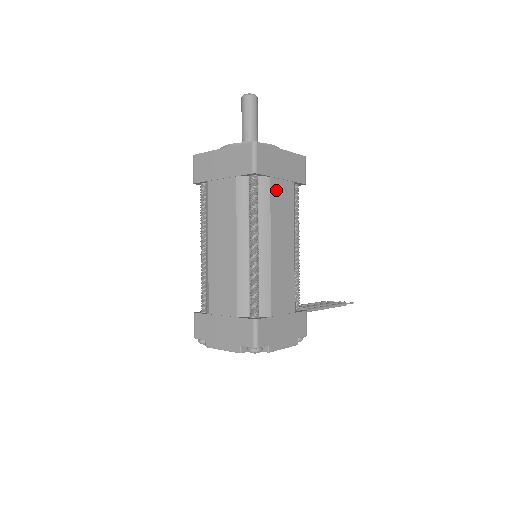
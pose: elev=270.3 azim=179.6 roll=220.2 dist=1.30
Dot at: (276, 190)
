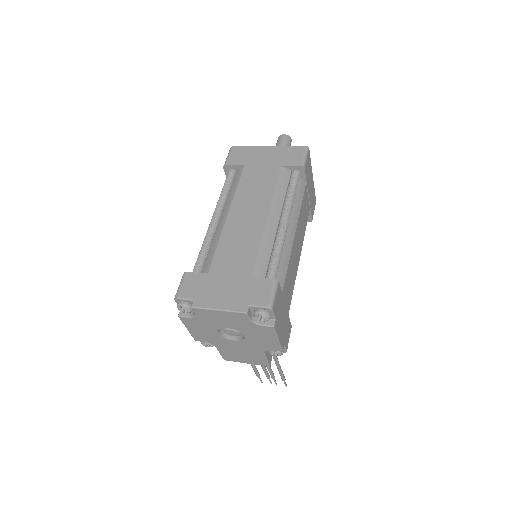
Dot at: (305, 198)
